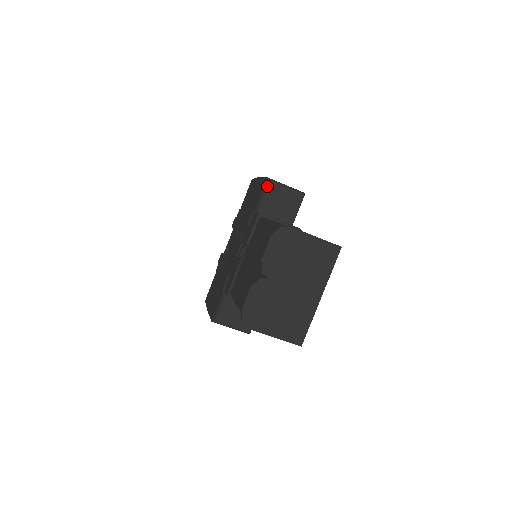
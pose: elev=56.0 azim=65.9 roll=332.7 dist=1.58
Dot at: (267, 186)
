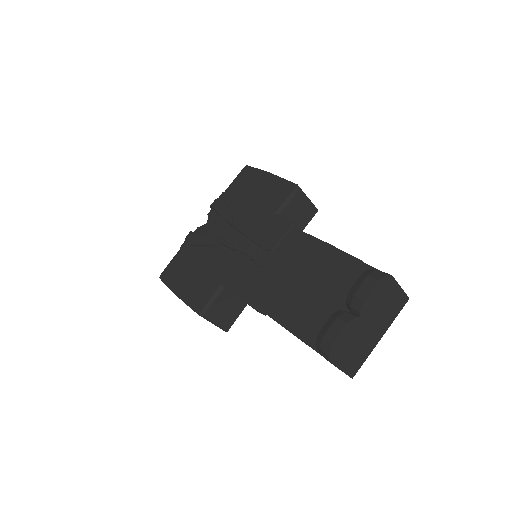
Dot at: (296, 193)
